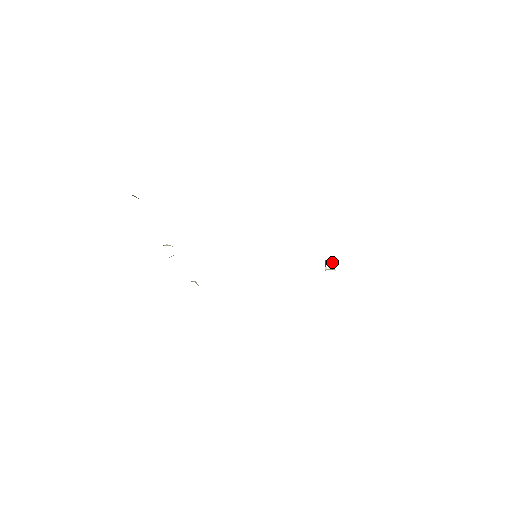
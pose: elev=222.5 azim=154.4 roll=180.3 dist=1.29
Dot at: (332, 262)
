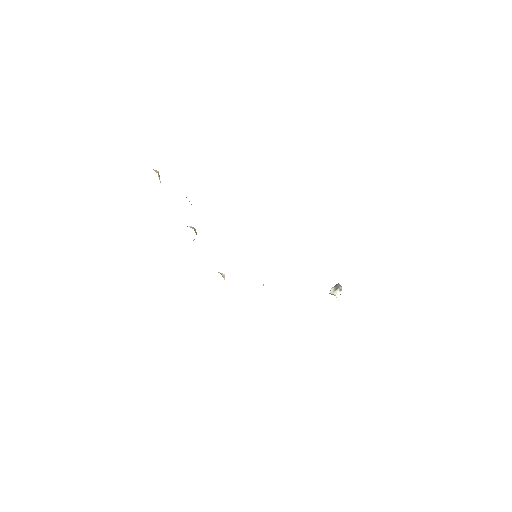
Dot at: (341, 288)
